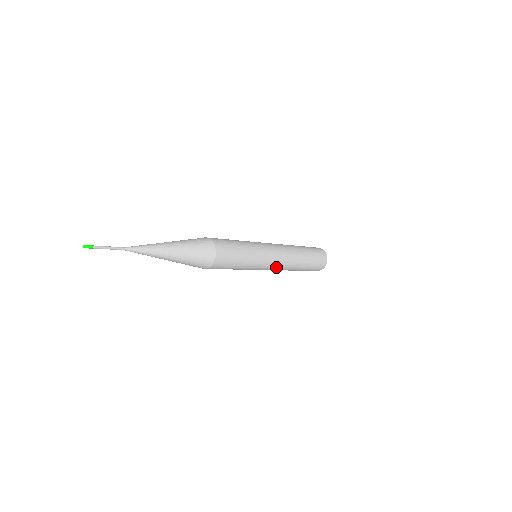
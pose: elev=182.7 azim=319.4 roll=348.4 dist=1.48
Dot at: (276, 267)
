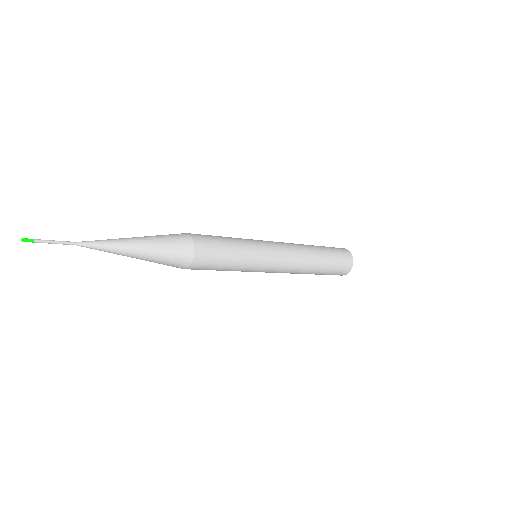
Dot at: (286, 257)
